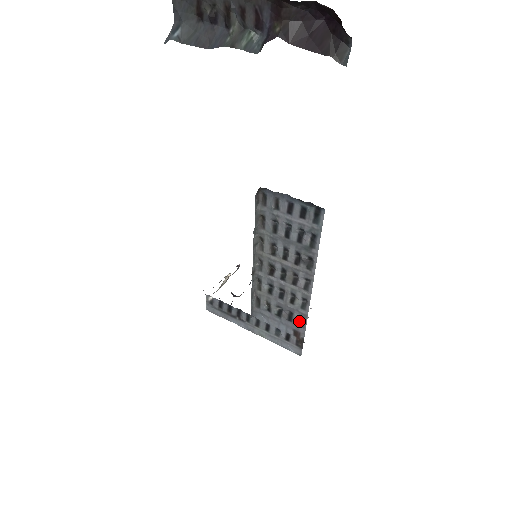
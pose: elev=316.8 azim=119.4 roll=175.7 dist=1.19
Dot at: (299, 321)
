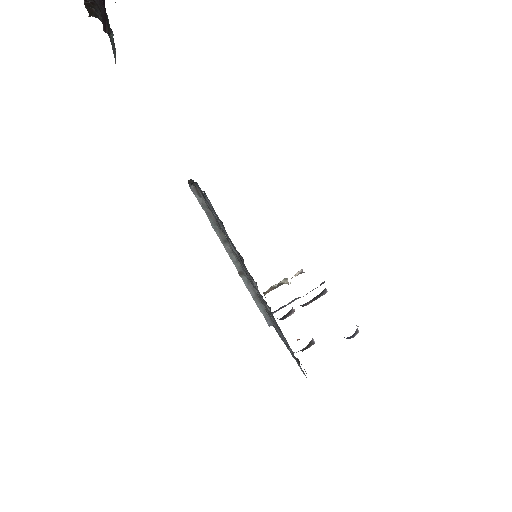
Dot at: occluded
